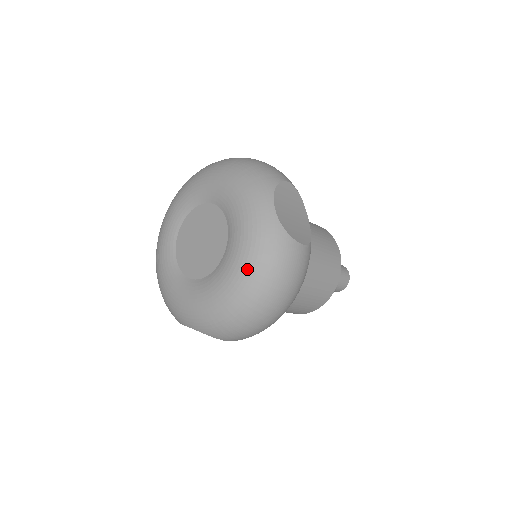
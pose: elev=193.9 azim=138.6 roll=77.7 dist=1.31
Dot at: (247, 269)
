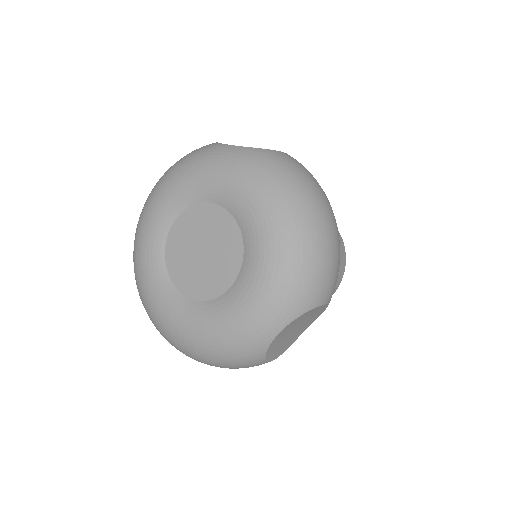
Dot at: (204, 345)
